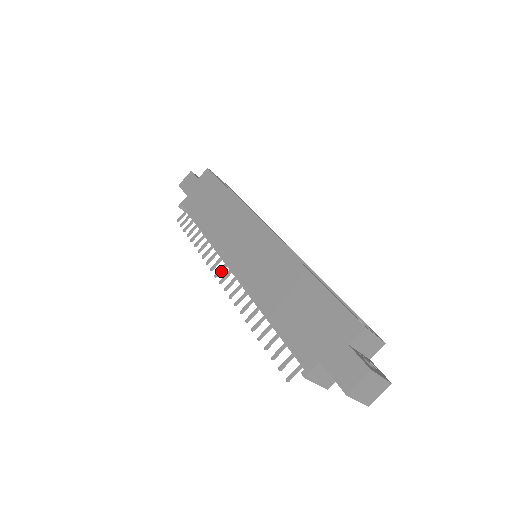
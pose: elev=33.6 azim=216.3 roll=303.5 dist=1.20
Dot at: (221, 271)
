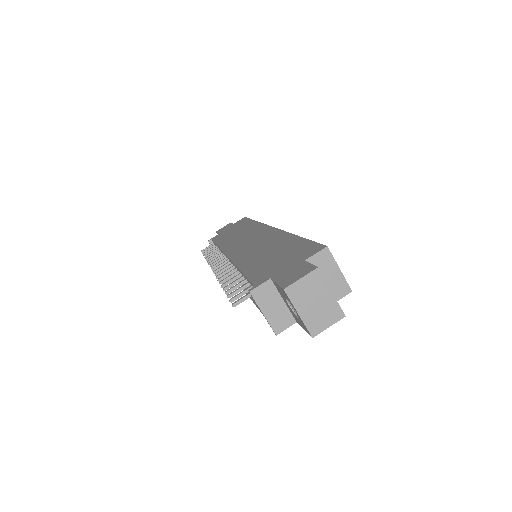
Dot at: occluded
